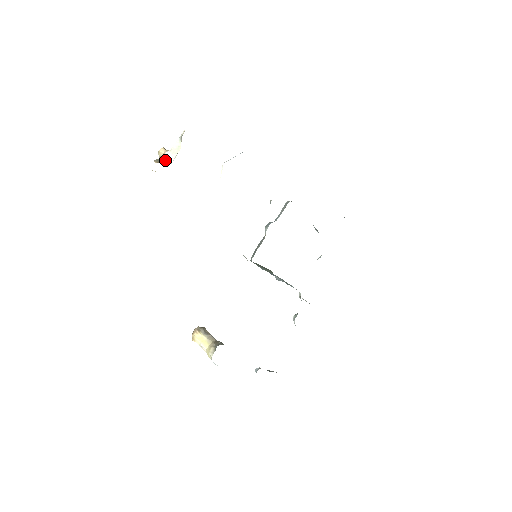
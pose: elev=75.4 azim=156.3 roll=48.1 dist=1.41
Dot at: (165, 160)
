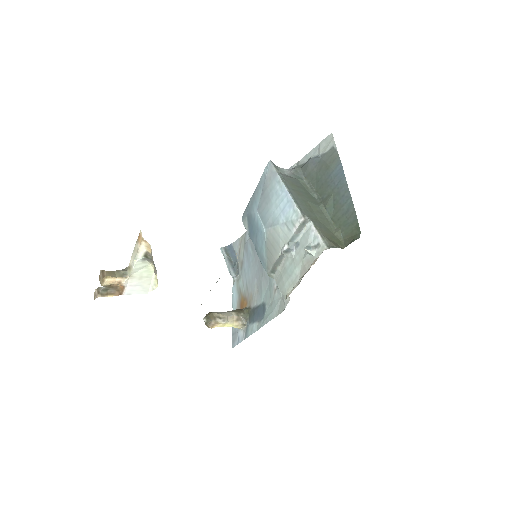
Dot at: (131, 290)
